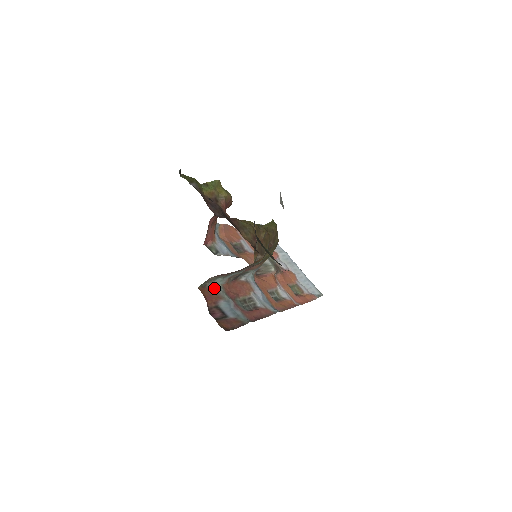
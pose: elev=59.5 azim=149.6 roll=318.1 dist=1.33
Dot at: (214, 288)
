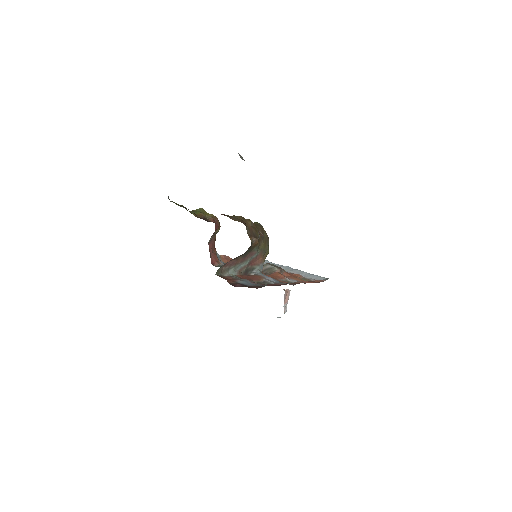
Dot at: (229, 276)
